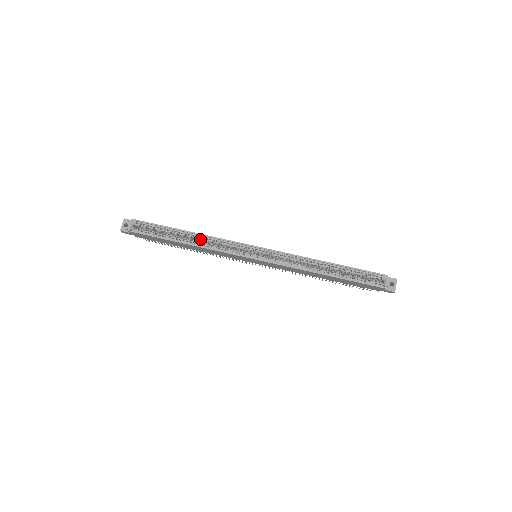
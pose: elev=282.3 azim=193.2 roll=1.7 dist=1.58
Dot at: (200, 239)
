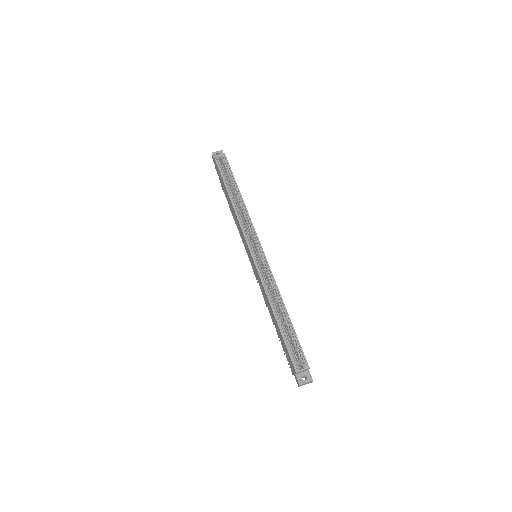
Dot at: (240, 206)
